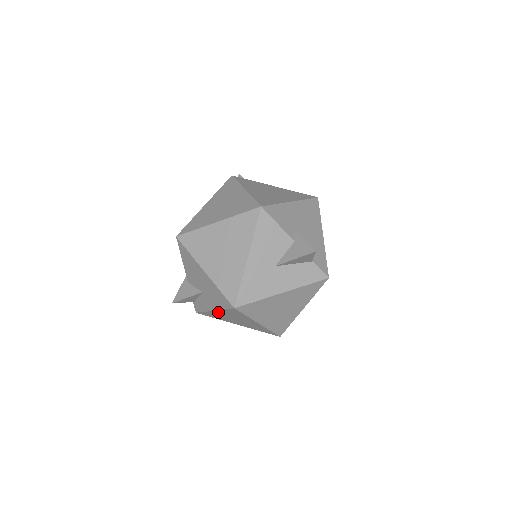
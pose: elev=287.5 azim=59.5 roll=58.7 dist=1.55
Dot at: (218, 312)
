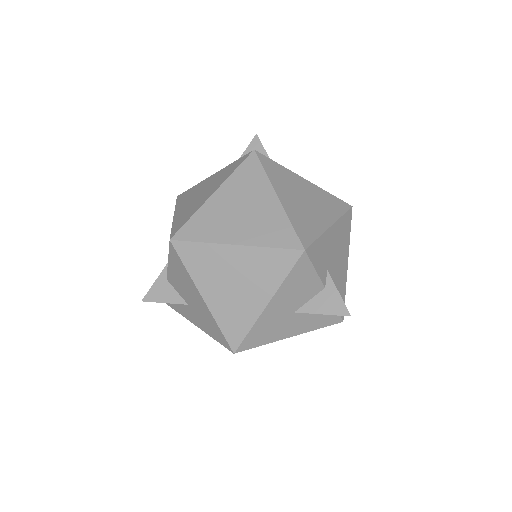
Dot at: occluded
